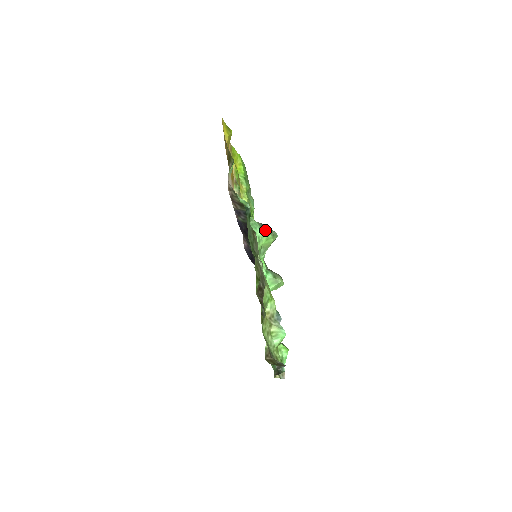
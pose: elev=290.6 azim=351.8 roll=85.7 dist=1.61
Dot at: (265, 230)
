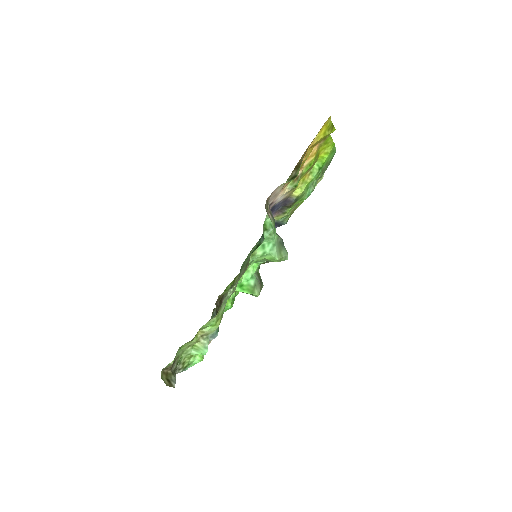
Dot at: (277, 250)
